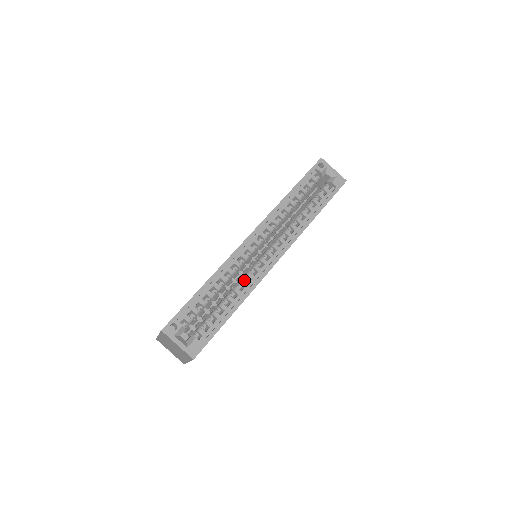
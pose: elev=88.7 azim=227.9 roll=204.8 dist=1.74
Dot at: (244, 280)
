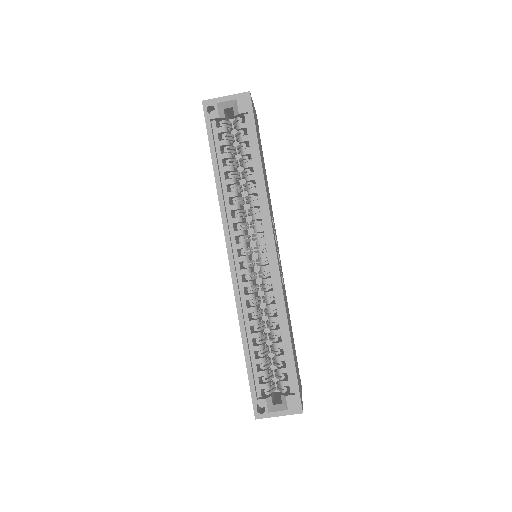
Dot at: (269, 303)
